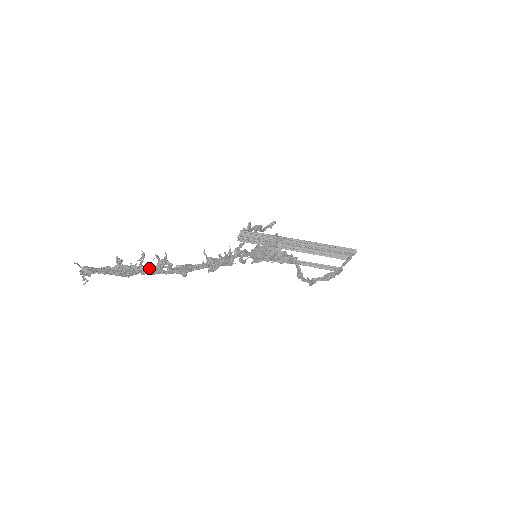
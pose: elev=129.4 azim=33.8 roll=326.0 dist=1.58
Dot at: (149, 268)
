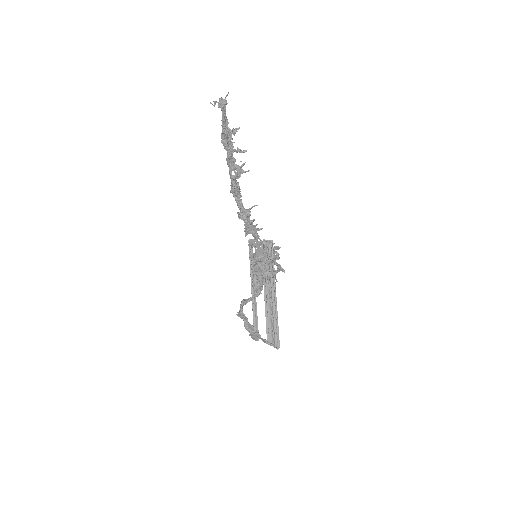
Dot at: (233, 158)
